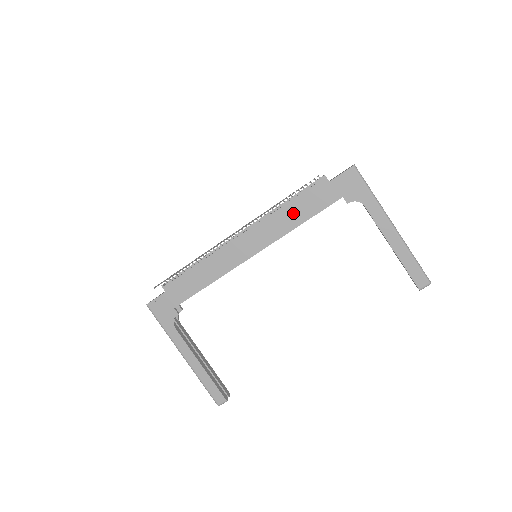
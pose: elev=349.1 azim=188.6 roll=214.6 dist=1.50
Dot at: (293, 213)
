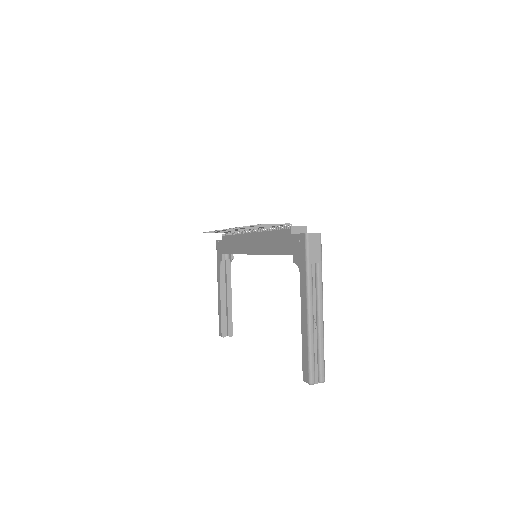
Dot at: (271, 241)
